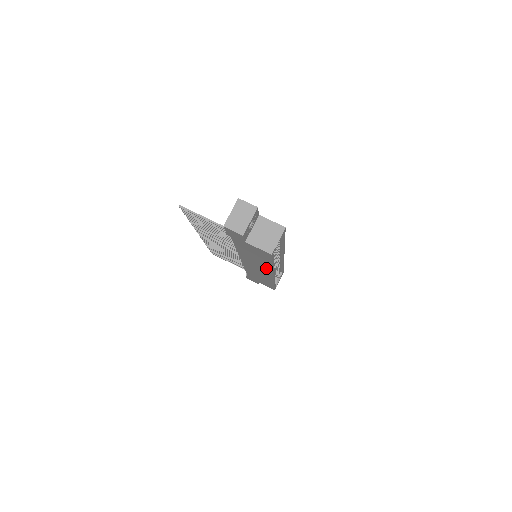
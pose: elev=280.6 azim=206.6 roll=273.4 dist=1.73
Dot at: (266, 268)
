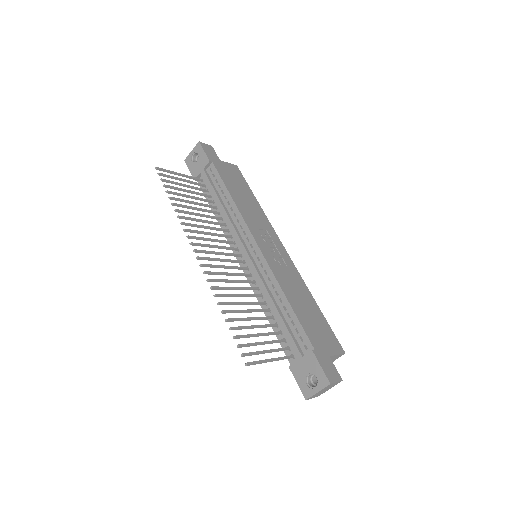
Dot at: occluded
